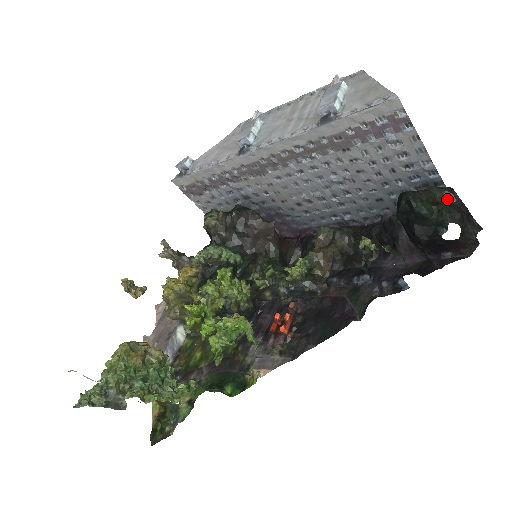
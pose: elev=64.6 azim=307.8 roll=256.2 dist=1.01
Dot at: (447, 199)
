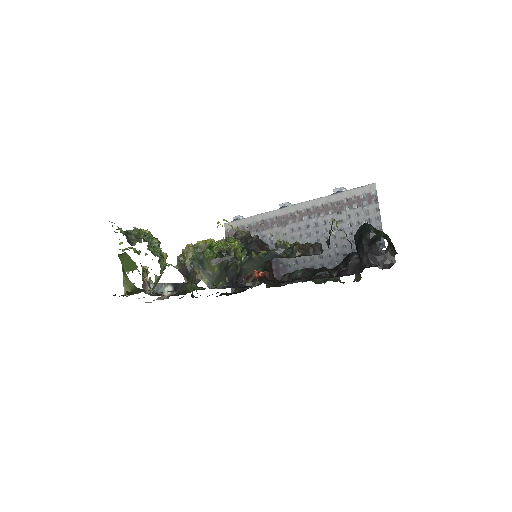
Dot at: occluded
